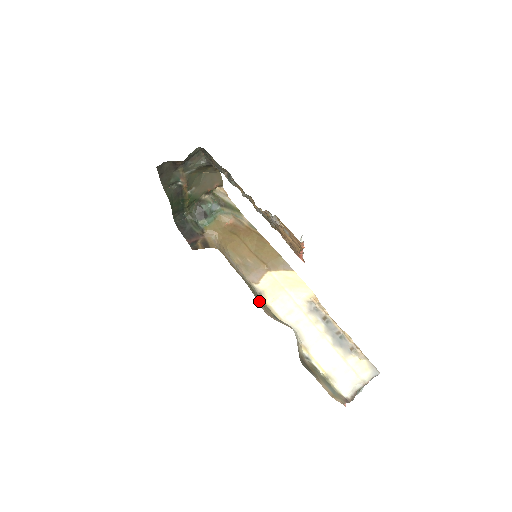
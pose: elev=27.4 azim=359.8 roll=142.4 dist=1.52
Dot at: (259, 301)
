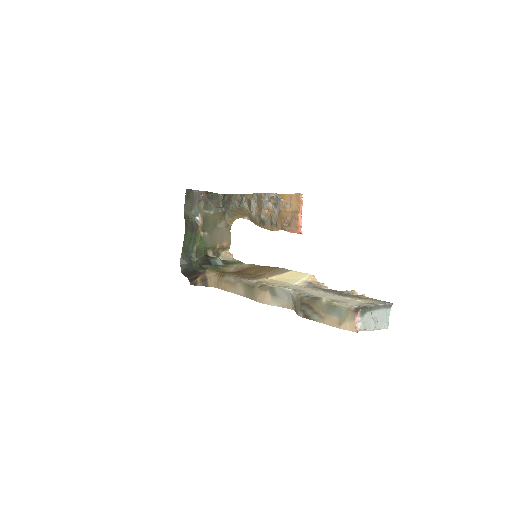
Dot at: (254, 292)
